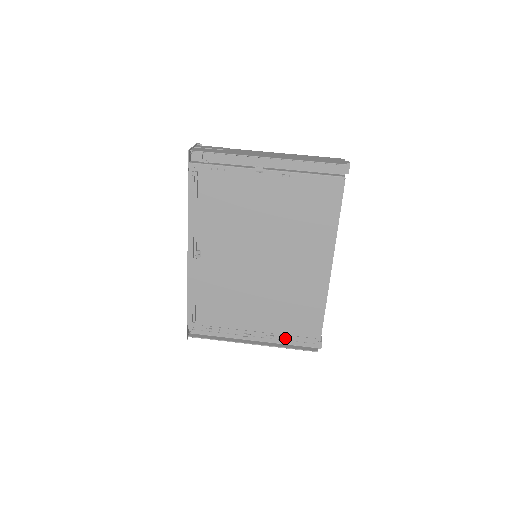
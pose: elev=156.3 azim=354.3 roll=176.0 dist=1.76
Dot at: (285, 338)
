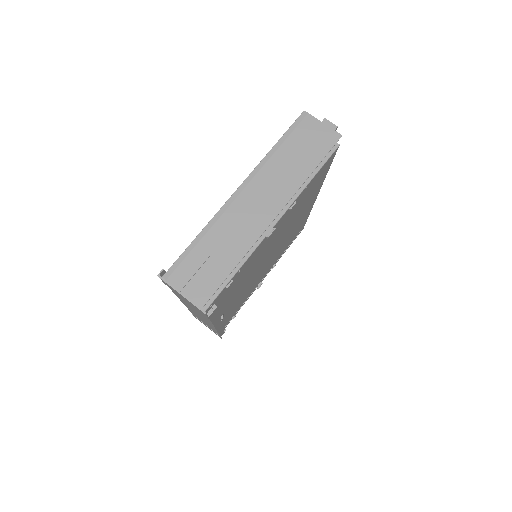
Dot at: occluded
